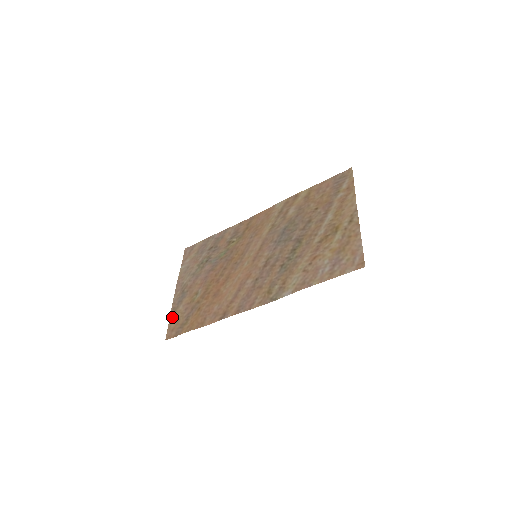
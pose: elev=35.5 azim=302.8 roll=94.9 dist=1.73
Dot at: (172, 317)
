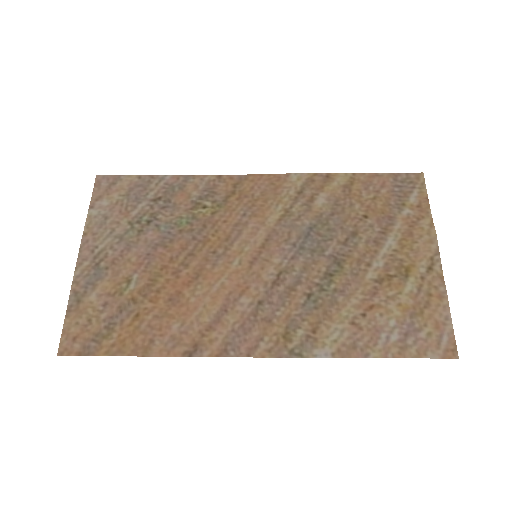
Dot at: (73, 311)
